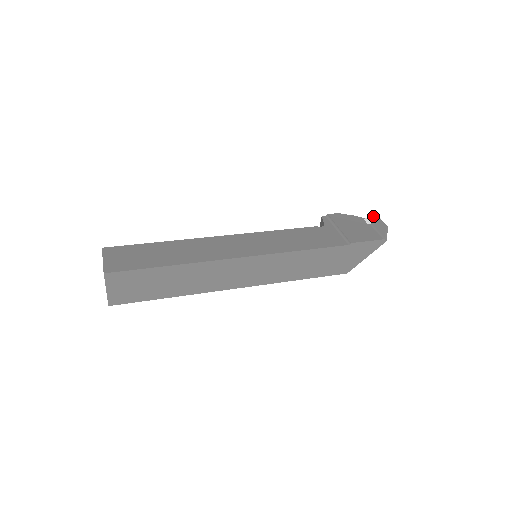
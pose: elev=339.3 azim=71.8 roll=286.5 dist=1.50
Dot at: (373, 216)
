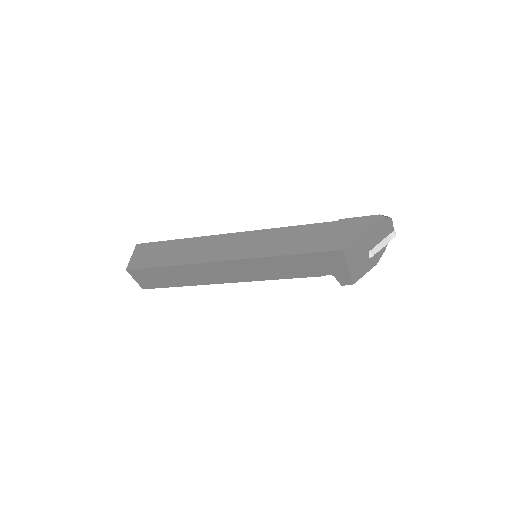
Dot at: occluded
